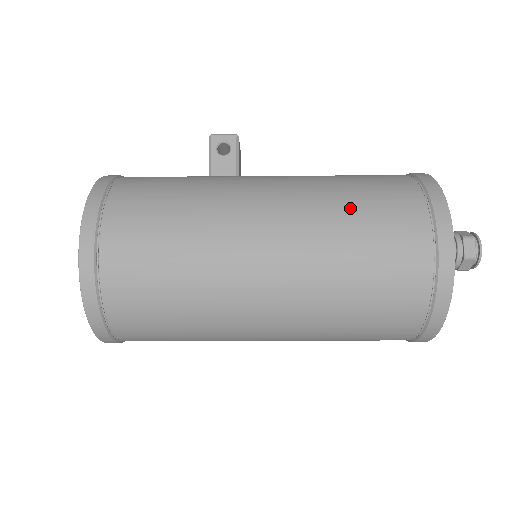
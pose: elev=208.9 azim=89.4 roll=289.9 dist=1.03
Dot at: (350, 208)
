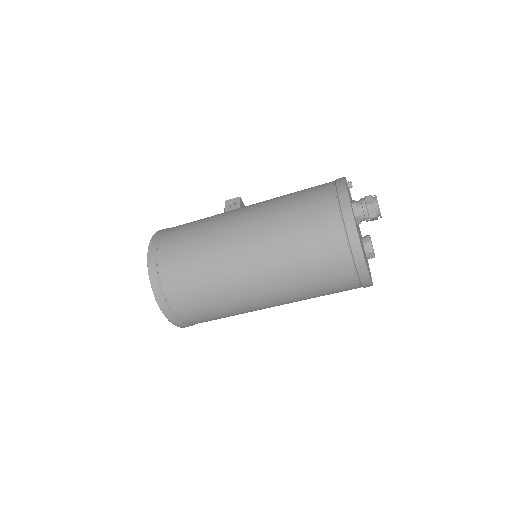
Dot at: (289, 197)
